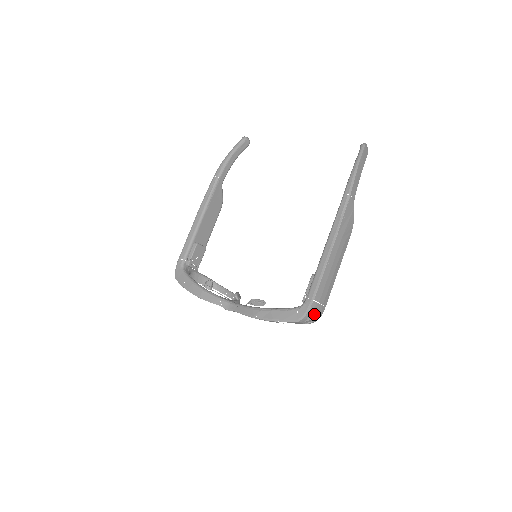
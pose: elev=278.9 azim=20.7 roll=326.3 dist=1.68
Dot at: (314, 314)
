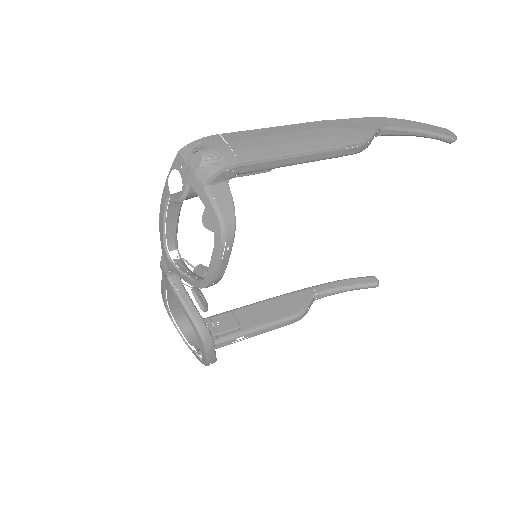
Dot at: (207, 147)
